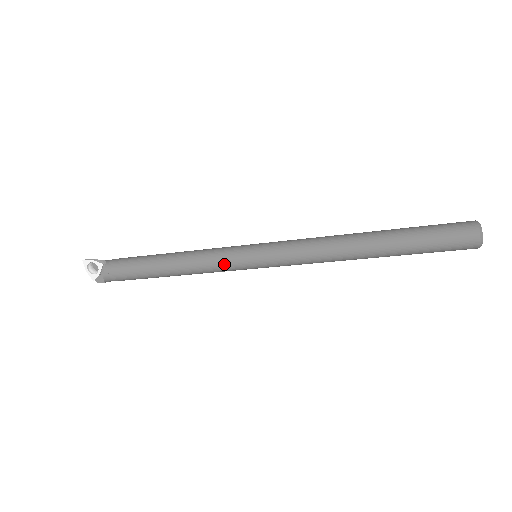
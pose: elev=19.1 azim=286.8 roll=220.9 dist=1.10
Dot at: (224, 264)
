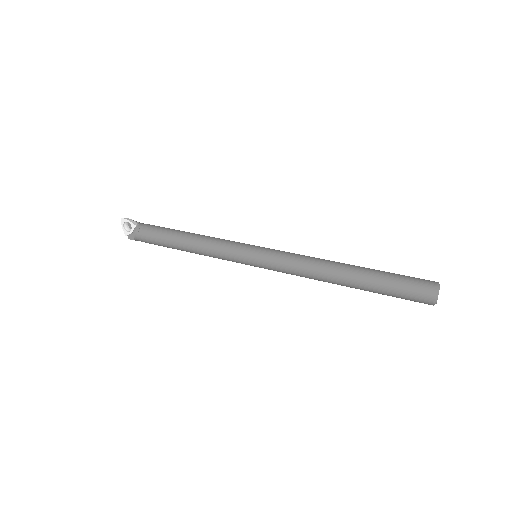
Dot at: (228, 256)
